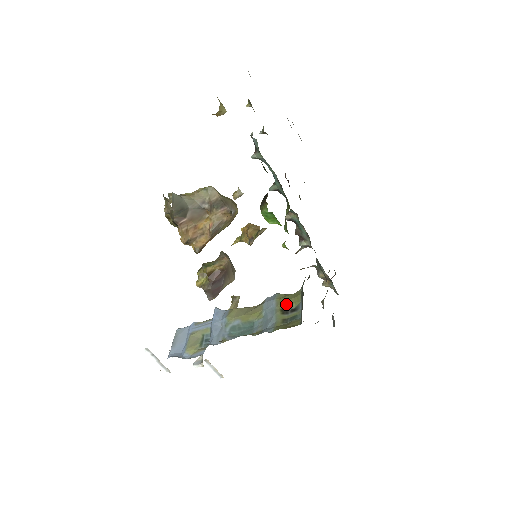
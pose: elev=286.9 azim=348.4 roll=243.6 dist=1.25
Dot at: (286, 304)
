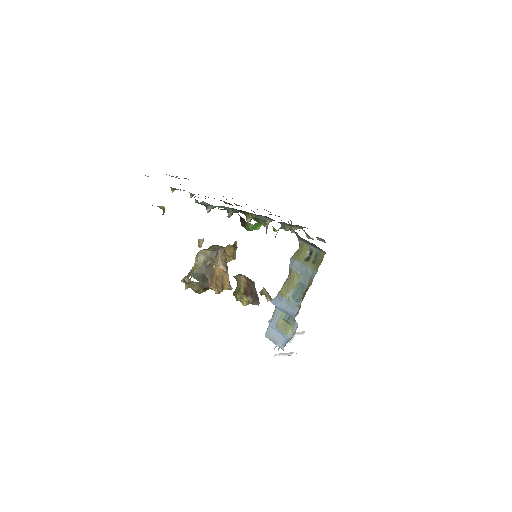
Dot at: (304, 255)
